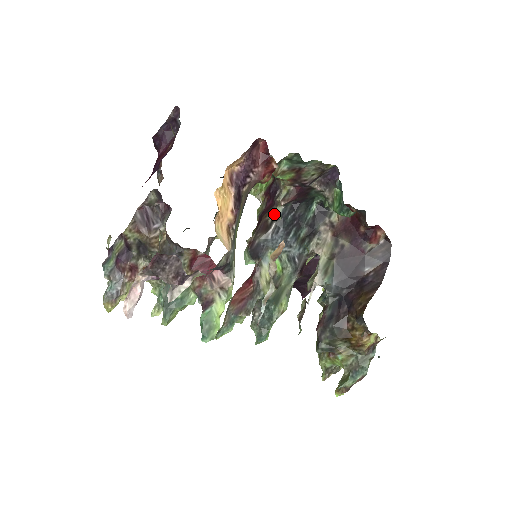
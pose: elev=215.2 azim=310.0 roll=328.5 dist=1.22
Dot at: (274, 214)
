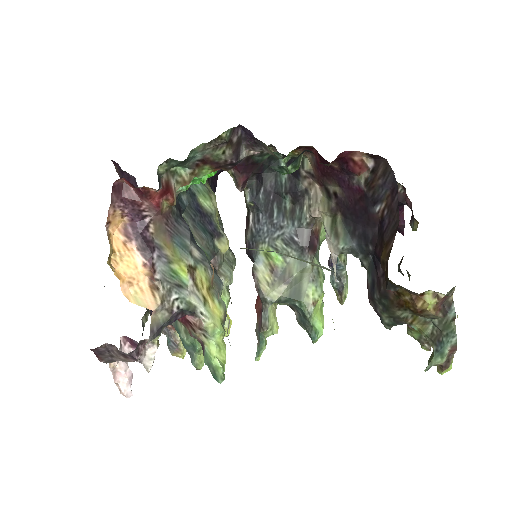
Dot at: (246, 203)
